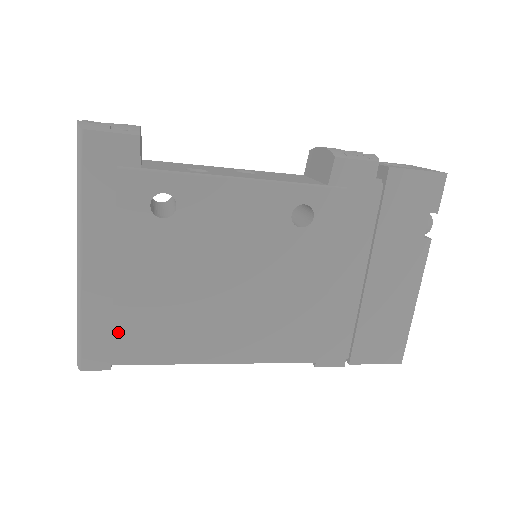
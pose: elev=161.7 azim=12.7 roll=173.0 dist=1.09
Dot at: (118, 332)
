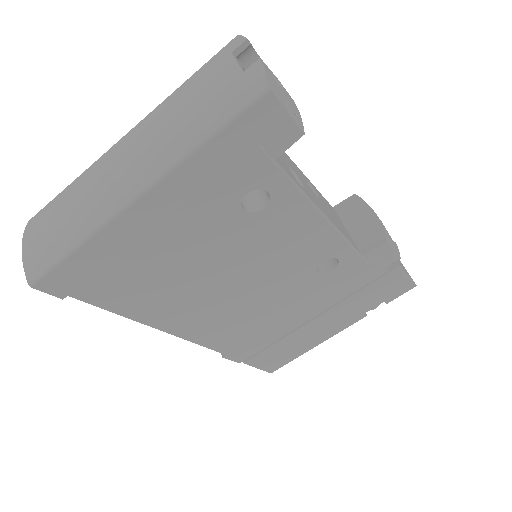
Dot at: (104, 274)
